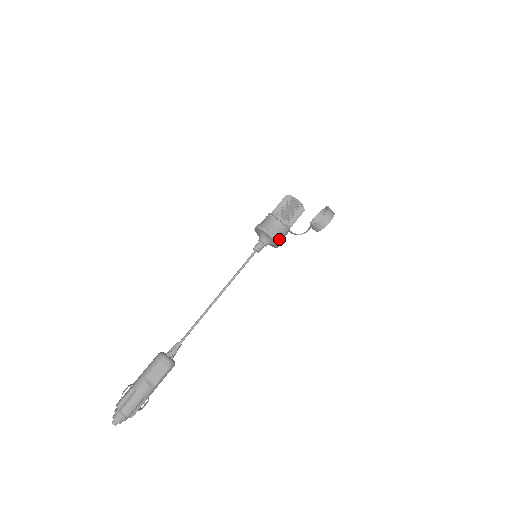
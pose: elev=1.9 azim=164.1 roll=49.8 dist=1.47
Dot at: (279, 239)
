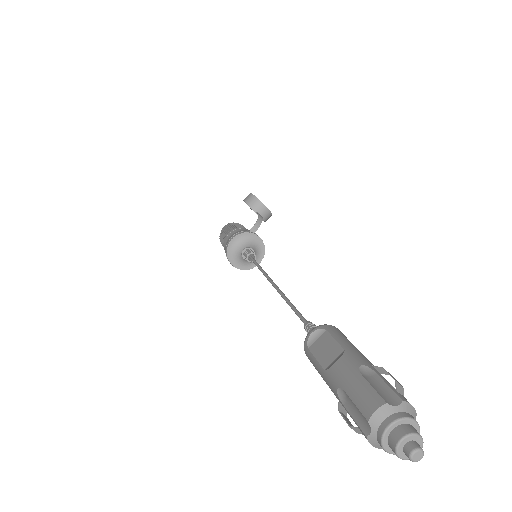
Dot at: (241, 232)
